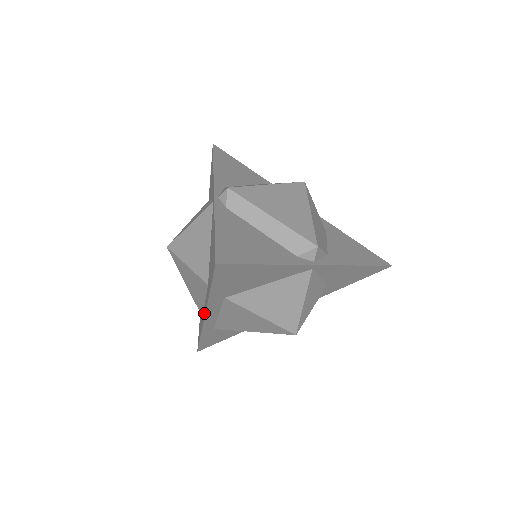
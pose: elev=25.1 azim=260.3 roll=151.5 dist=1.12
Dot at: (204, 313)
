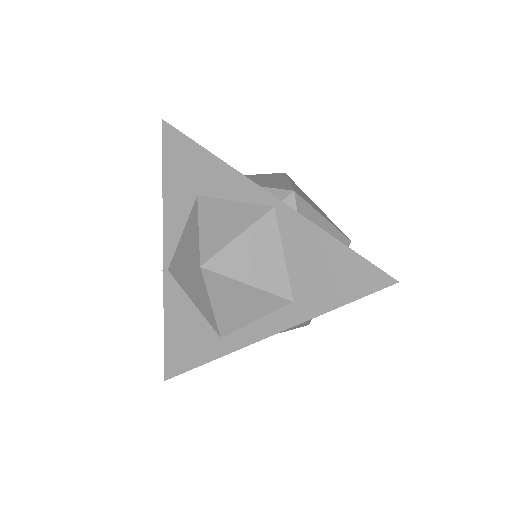
Dot at: (263, 333)
